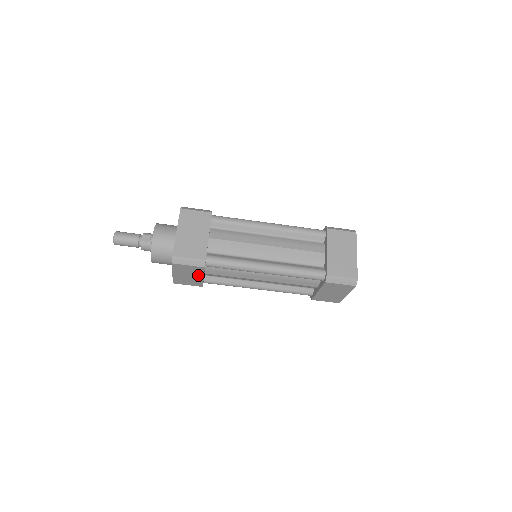
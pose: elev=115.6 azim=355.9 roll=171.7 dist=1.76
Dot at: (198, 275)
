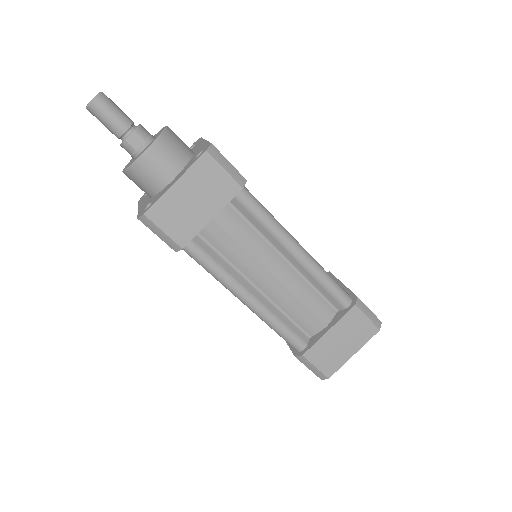
Dot at: occluded
